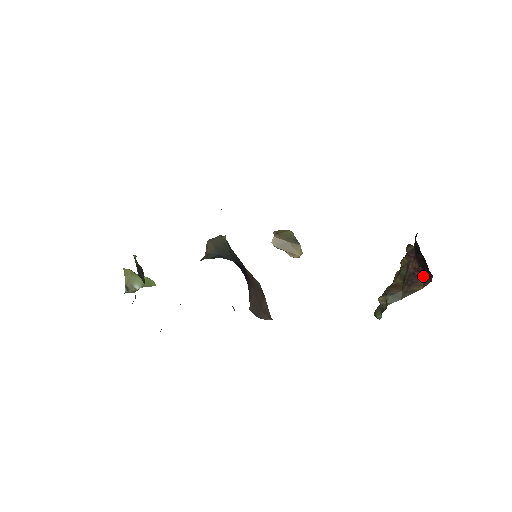
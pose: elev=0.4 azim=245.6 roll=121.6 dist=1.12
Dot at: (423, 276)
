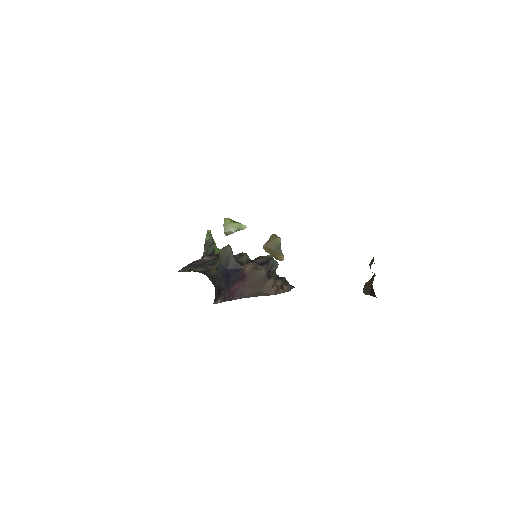
Dot at: occluded
